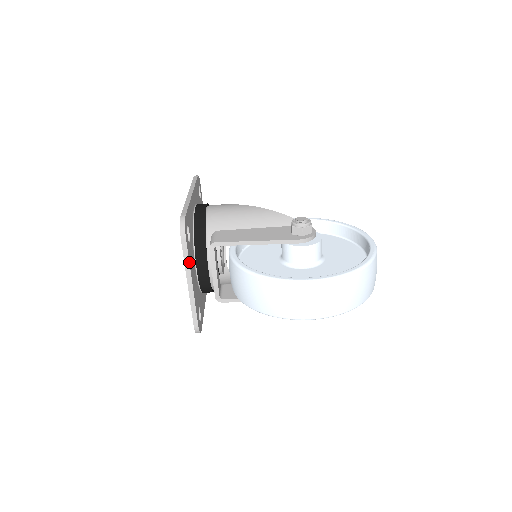
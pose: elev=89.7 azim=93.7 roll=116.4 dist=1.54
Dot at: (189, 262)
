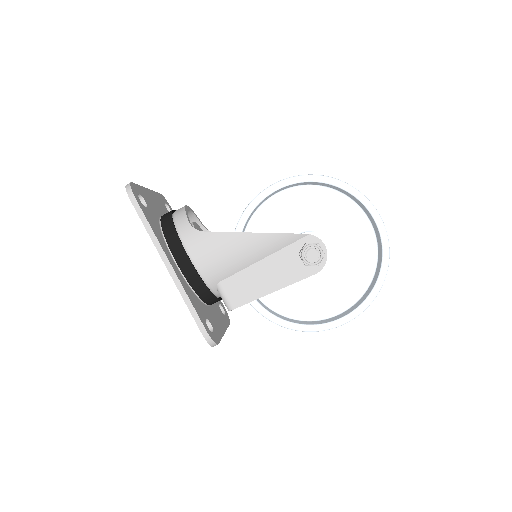
Dot at: (221, 338)
